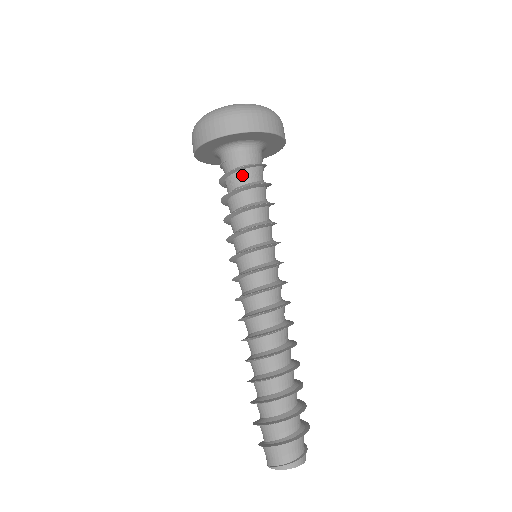
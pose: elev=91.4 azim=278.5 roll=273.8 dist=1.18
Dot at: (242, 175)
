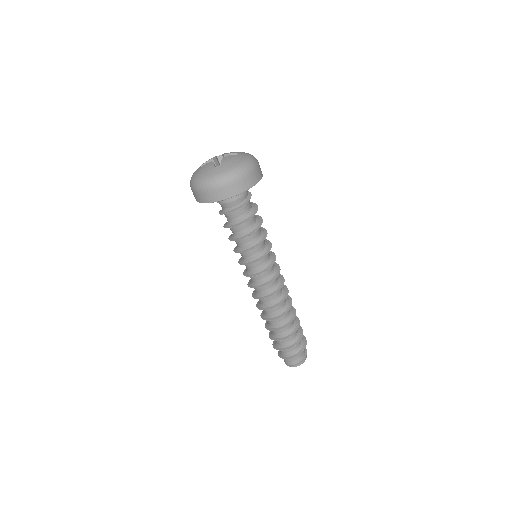
Dot at: (236, 214)
